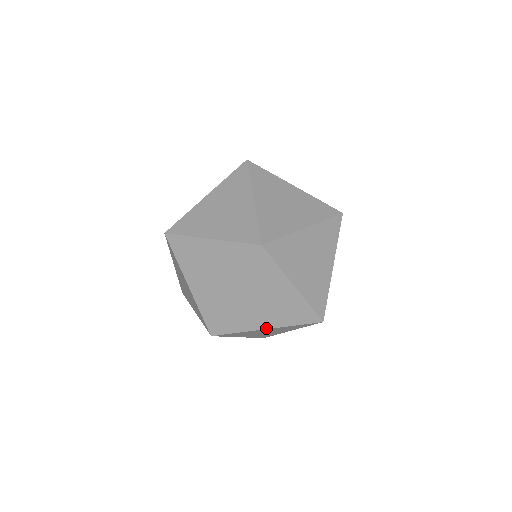
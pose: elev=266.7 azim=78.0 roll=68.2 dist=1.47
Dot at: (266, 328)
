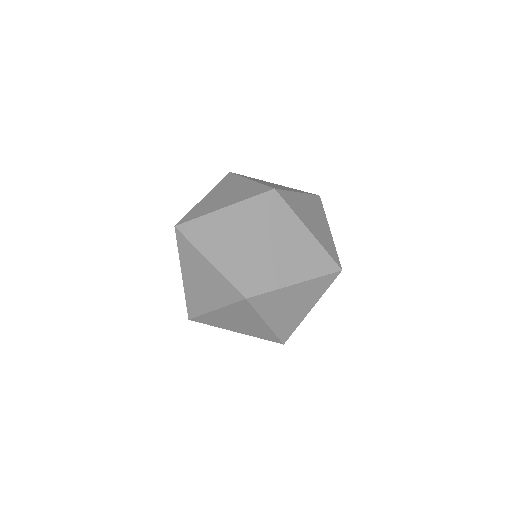
Dot at: occluded
